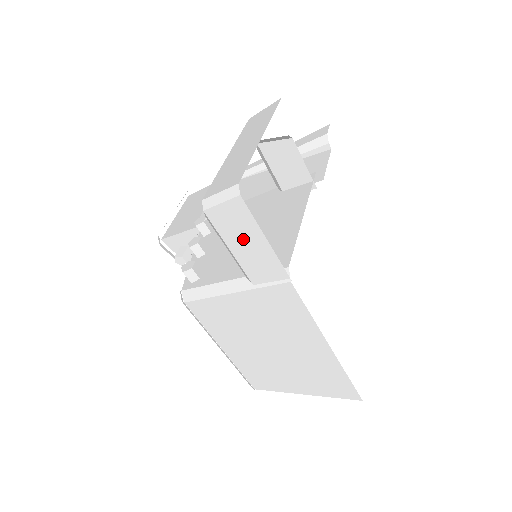
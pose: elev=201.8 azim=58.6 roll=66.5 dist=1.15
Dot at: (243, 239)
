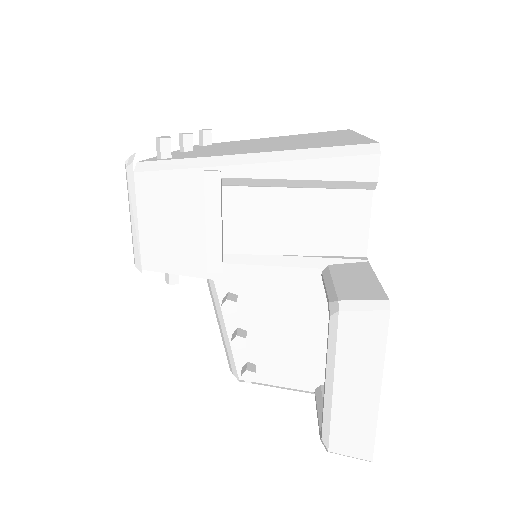
Dot at: occluded
